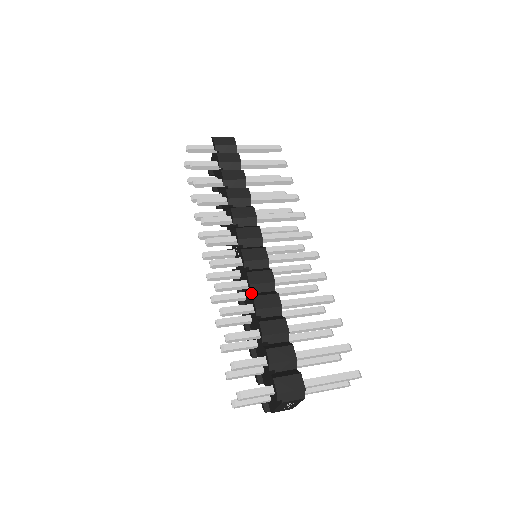
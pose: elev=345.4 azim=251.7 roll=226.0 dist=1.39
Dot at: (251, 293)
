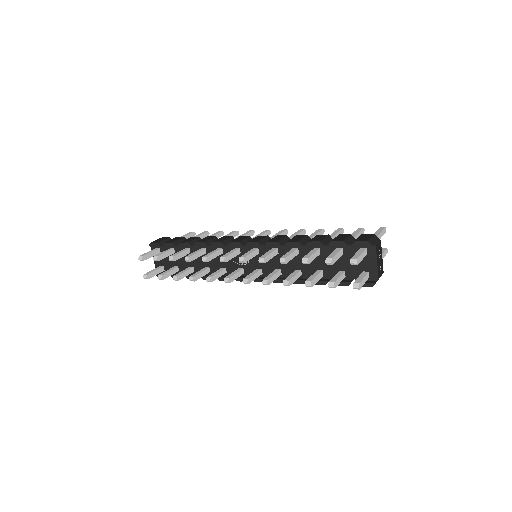
Dot at: (282, 254)
